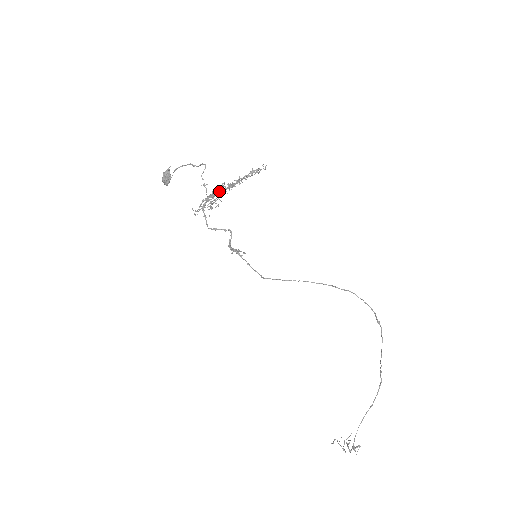
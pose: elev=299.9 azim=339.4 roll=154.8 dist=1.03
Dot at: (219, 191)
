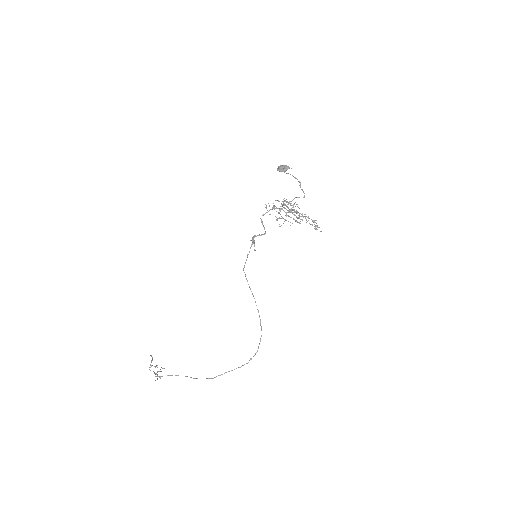
Dot at: (290, 209)
